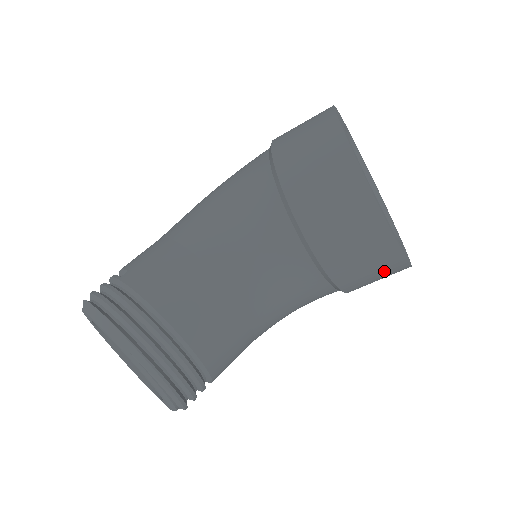
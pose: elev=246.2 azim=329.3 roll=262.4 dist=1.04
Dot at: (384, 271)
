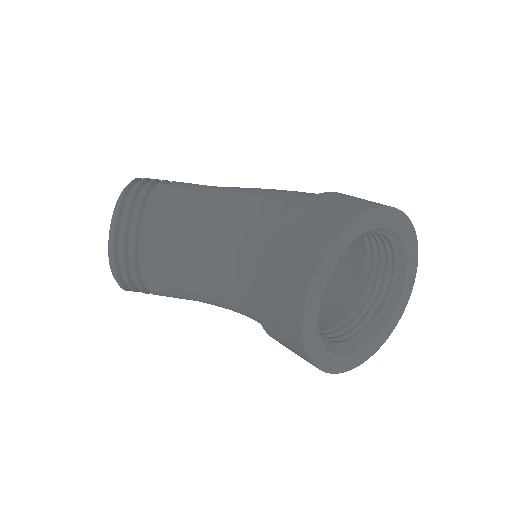
Dot at: (293, 348)
